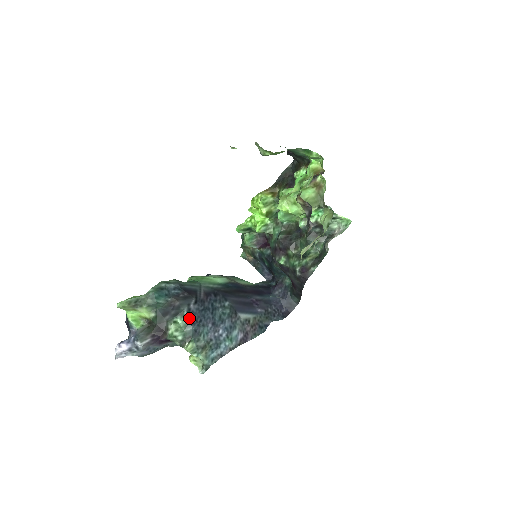
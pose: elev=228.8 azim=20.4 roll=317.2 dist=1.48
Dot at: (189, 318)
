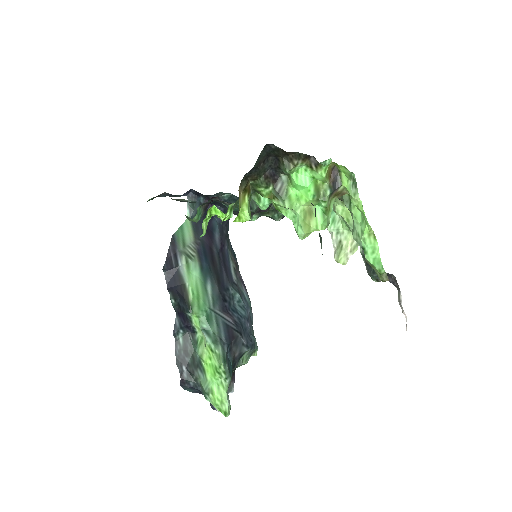
Dot at: (250, 349)
